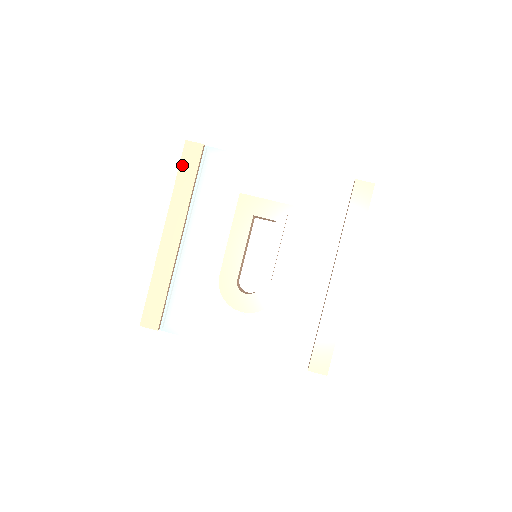
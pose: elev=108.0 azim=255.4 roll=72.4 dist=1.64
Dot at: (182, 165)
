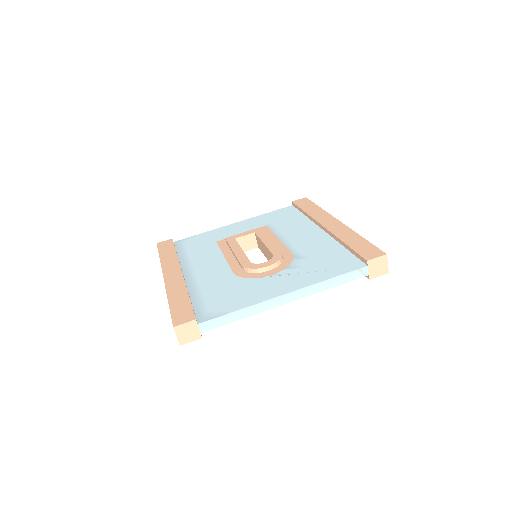
Dot at: (160, 250)
